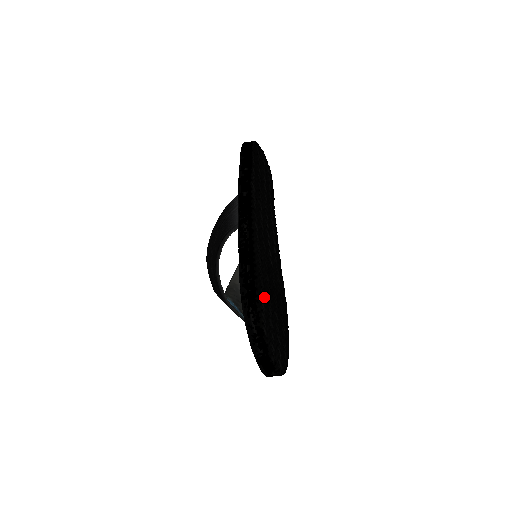
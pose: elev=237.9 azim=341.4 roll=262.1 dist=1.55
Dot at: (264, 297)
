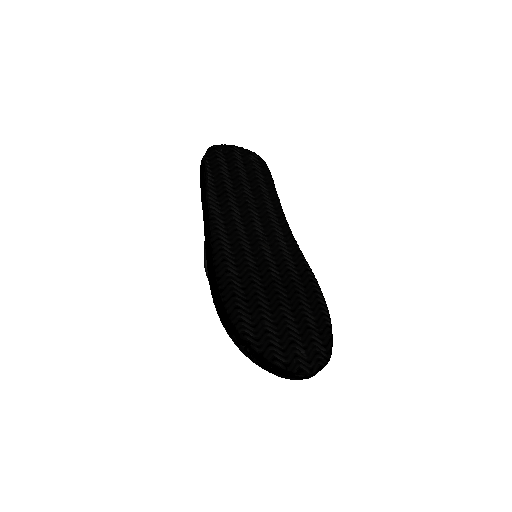
Dot at: (246, 303)
